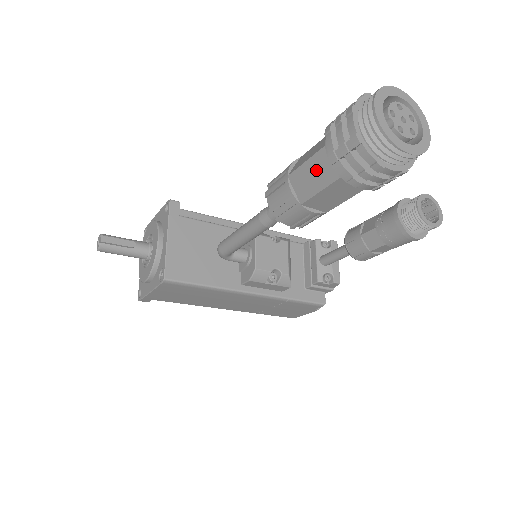
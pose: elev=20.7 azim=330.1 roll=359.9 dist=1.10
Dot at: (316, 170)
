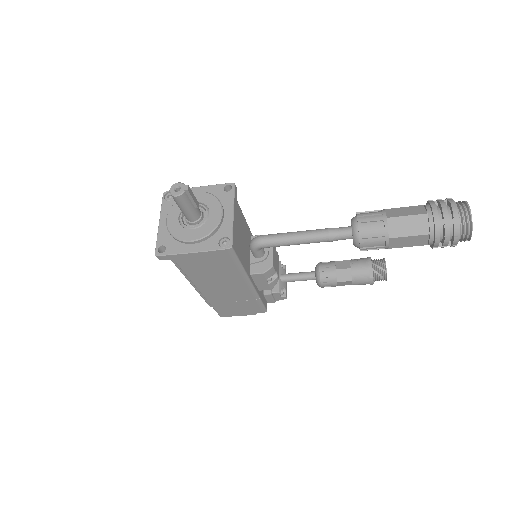
Dot at: (413, 223)
